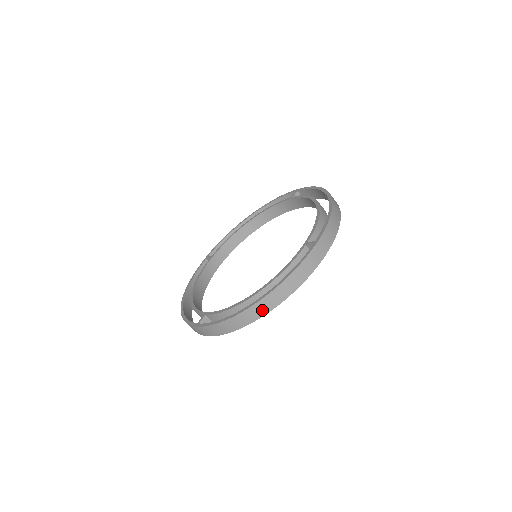
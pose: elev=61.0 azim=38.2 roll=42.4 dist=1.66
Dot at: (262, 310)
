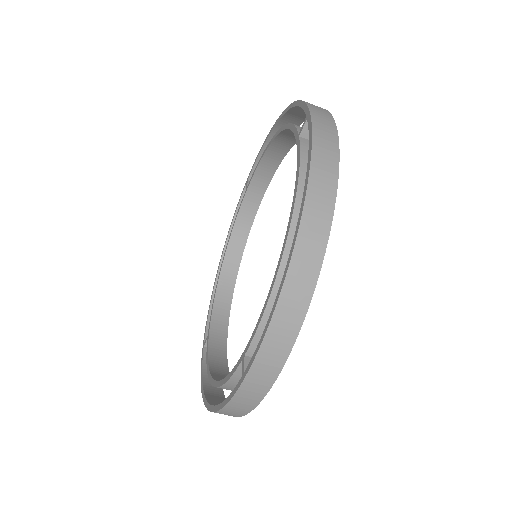
Dot at: (317, 235)
